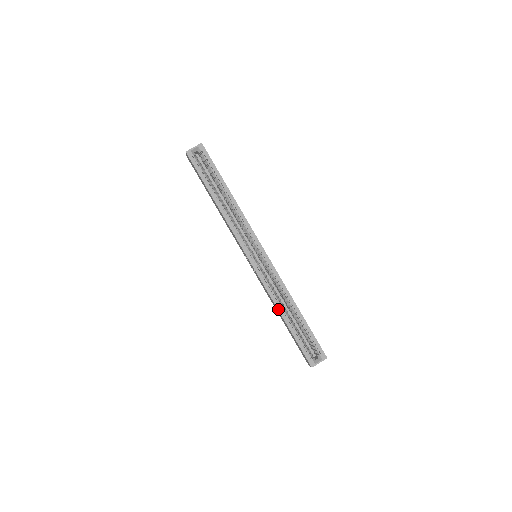
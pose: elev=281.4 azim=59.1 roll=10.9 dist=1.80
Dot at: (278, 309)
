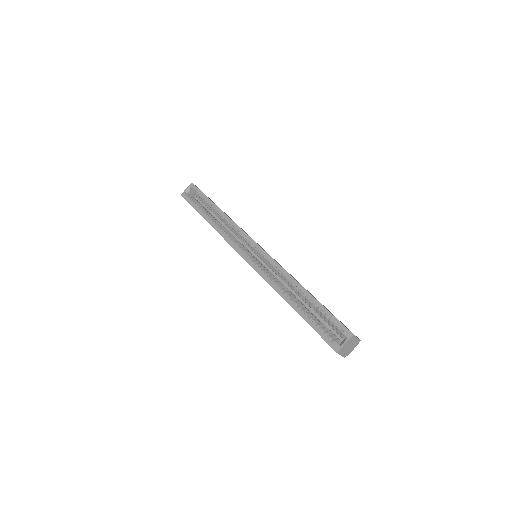
Dot at: (282, 296)
